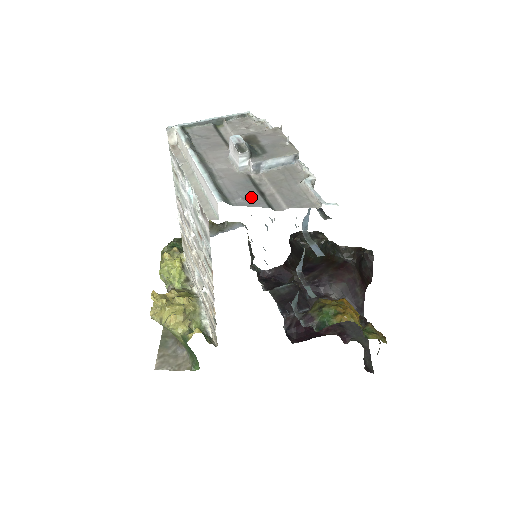
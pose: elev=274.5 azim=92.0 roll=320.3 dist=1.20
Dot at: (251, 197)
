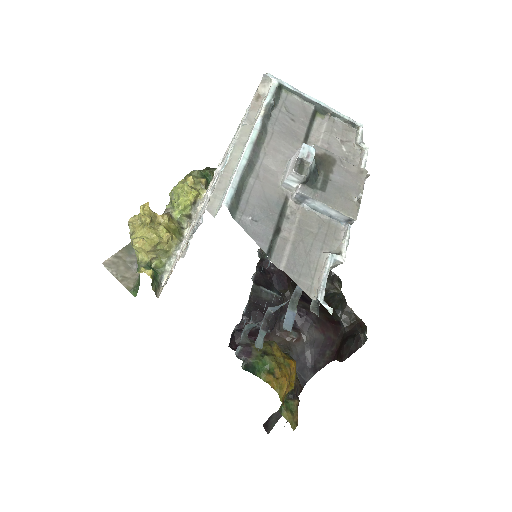
Dot at: (262, 226)
